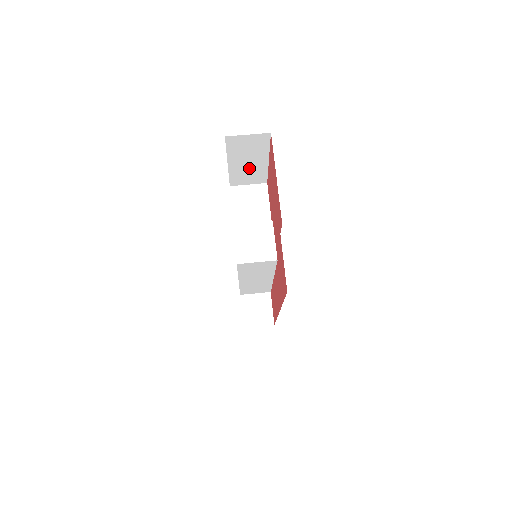
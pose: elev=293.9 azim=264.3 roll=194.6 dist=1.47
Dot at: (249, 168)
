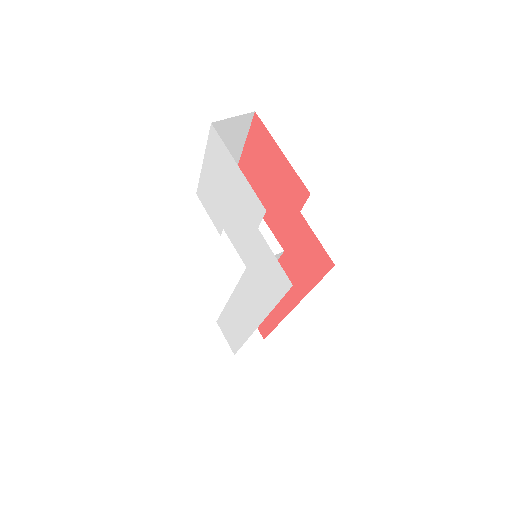
Dot at: occluded
